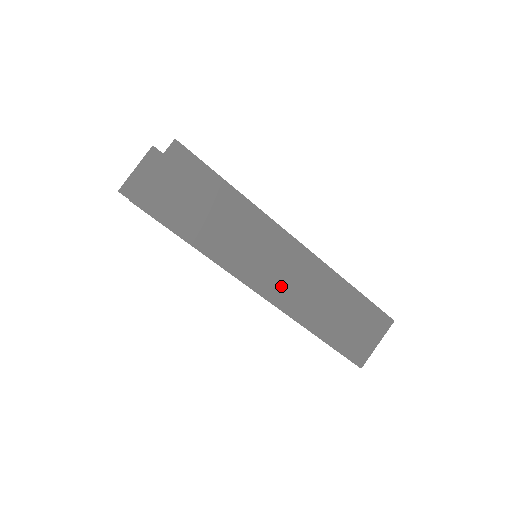
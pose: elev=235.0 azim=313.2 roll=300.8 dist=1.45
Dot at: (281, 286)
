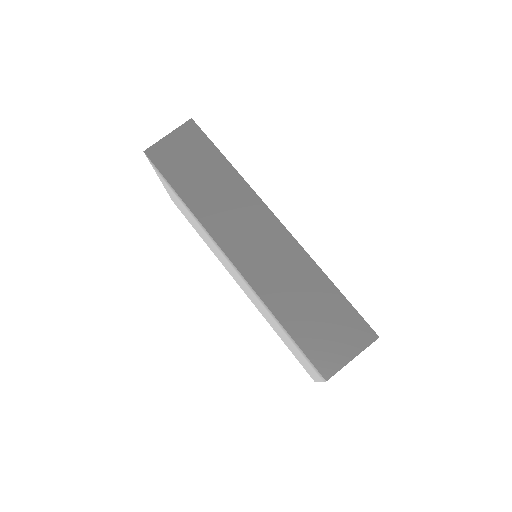
Dot at: (249, 253)
